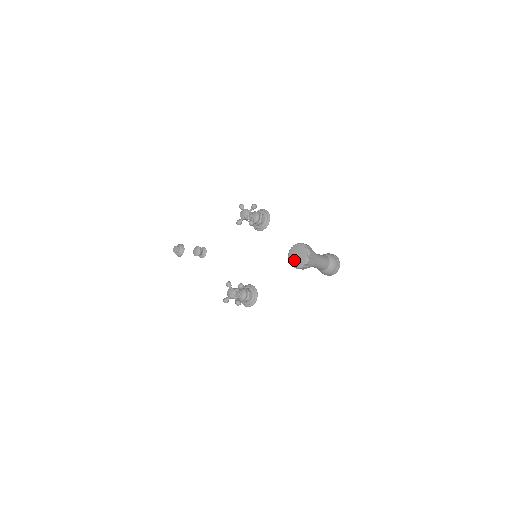
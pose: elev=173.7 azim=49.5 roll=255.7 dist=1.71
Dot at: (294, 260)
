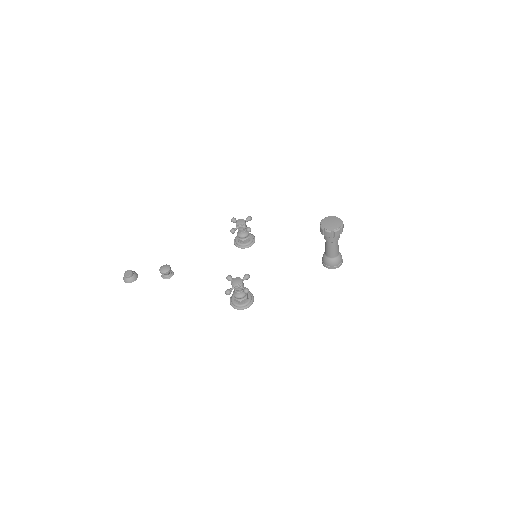
Dot at: (329, 226)
